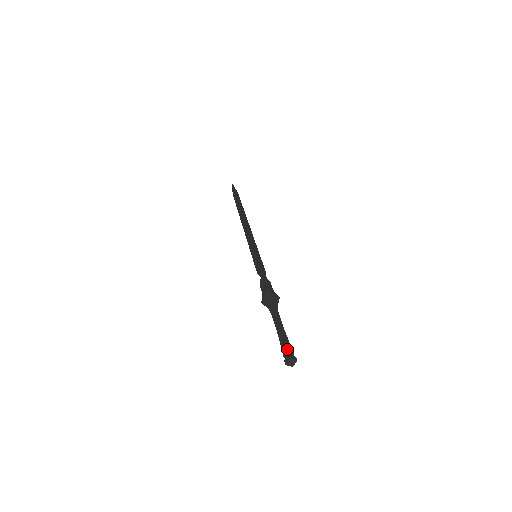
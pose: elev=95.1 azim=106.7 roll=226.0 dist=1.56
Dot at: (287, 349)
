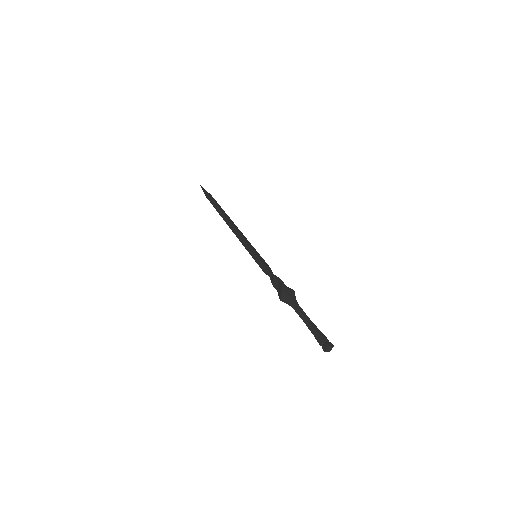
Dot at: (322, 338)
